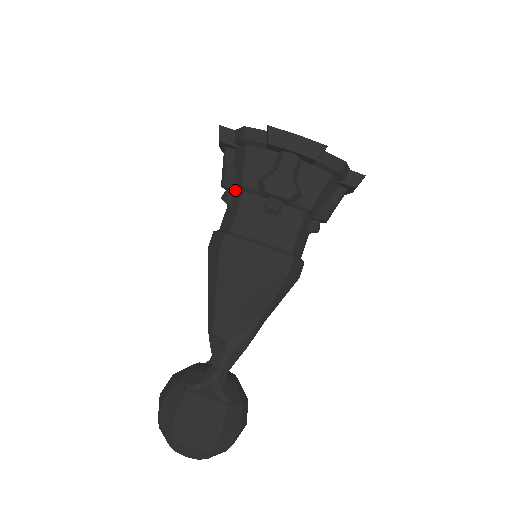
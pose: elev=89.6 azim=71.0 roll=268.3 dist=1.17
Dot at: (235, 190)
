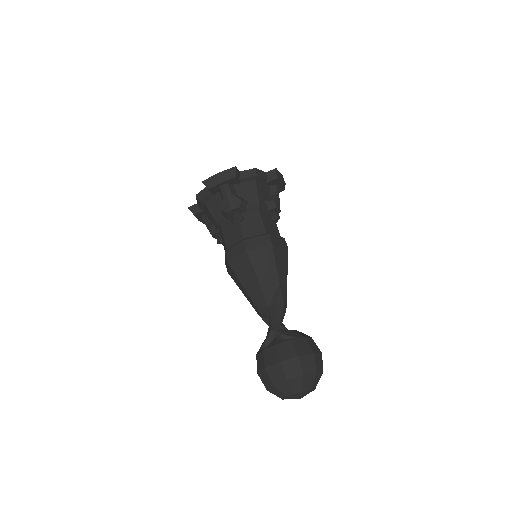
Dot at: (218, 231)
